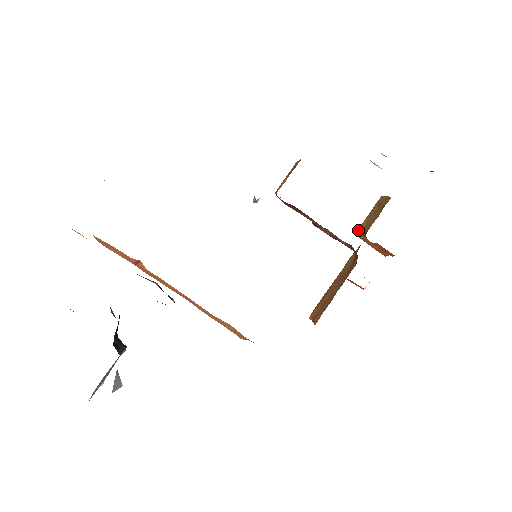
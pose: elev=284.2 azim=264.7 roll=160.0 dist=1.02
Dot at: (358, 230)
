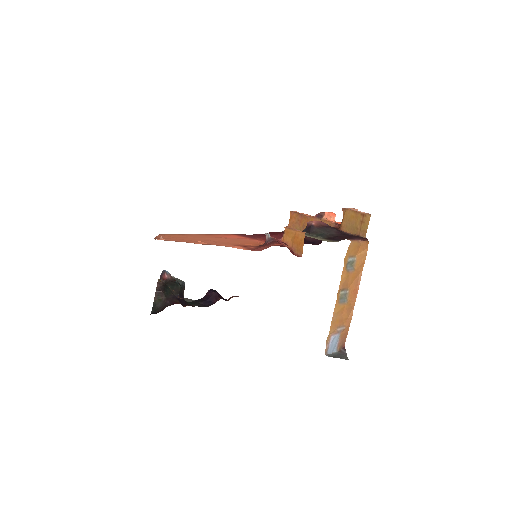
Dot at: (344, 210)
